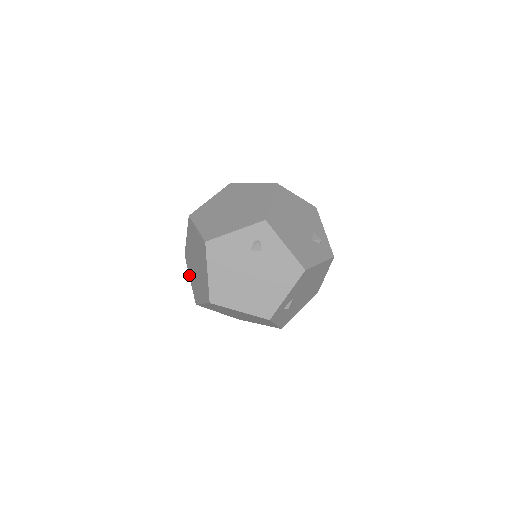
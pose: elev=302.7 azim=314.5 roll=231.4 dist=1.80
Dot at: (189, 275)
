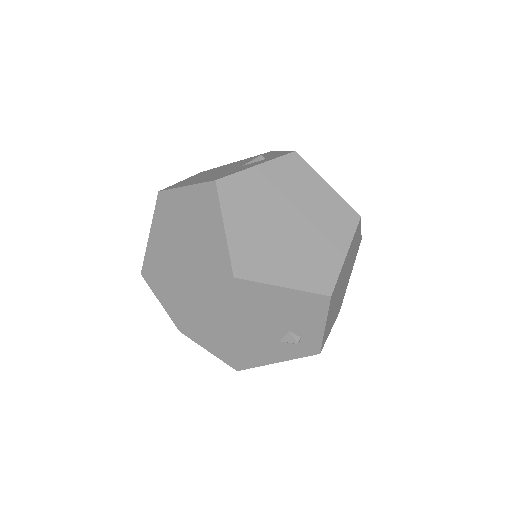
Dot at: occluded
